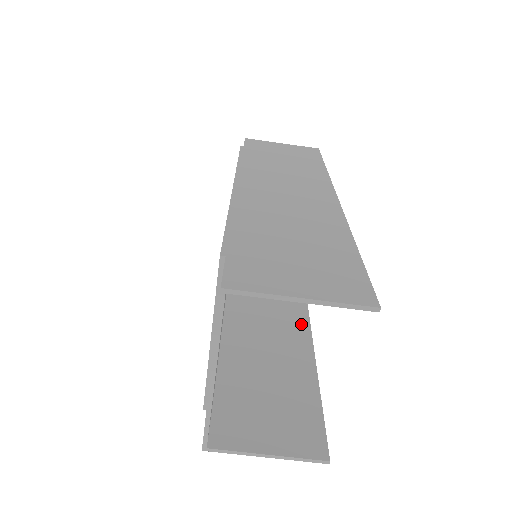
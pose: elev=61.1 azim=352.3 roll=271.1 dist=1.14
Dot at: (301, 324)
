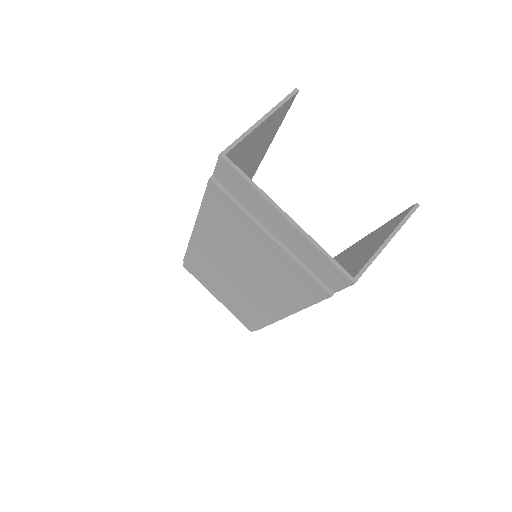
Dot at: occluded
